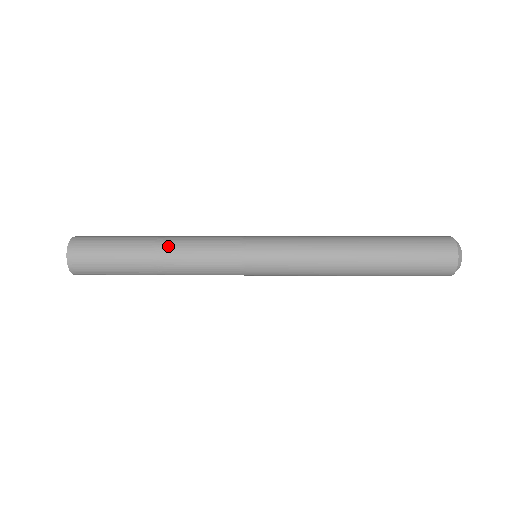
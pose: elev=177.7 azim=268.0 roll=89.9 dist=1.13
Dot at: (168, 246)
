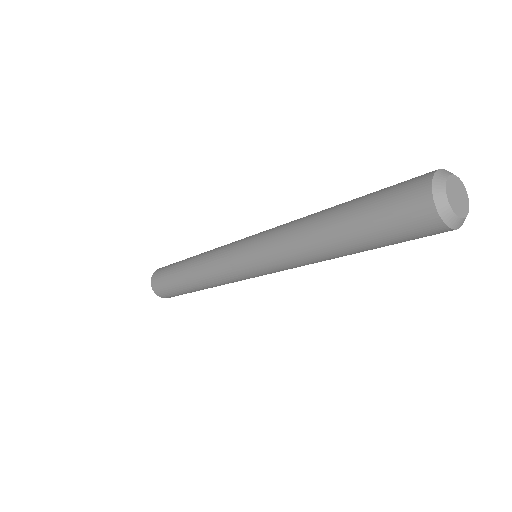
Dot at: (197, 256)
